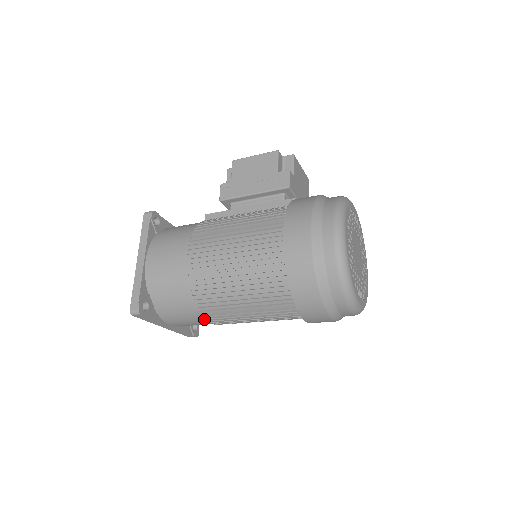
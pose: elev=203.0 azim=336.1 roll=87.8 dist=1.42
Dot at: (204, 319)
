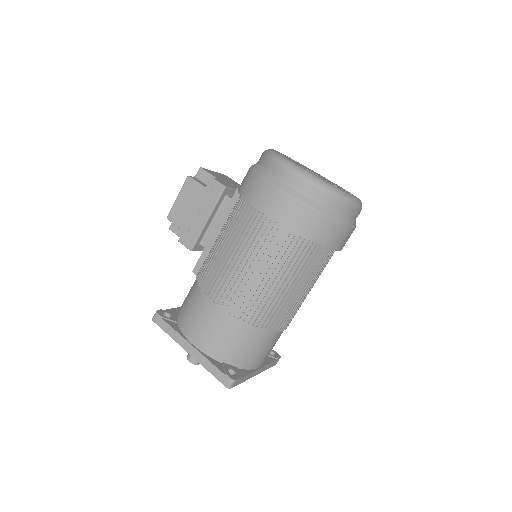
Dot at: (276, 333)
